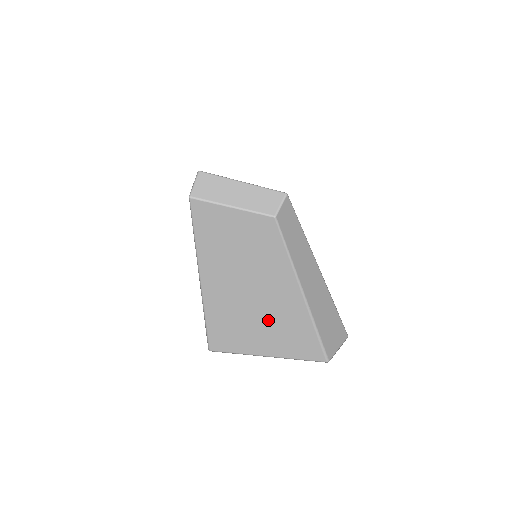
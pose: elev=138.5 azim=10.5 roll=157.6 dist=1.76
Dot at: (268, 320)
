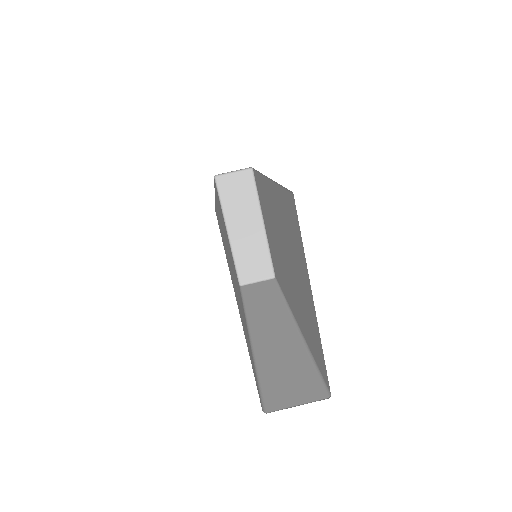
Dot at: occluded
